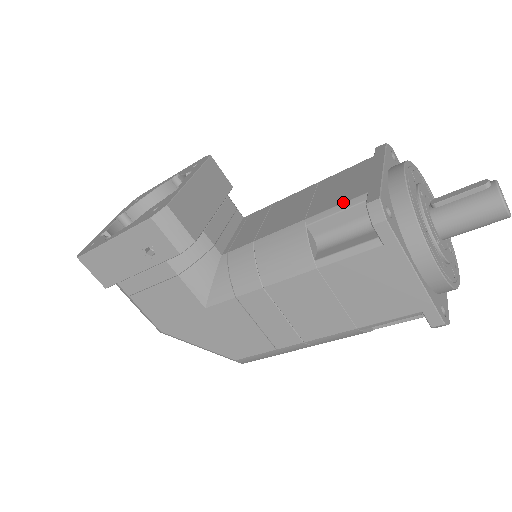
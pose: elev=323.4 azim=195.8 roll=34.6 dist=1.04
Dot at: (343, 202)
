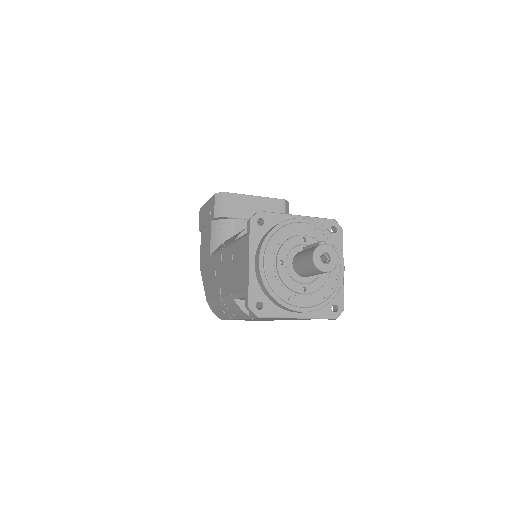
Dot at: occluded
